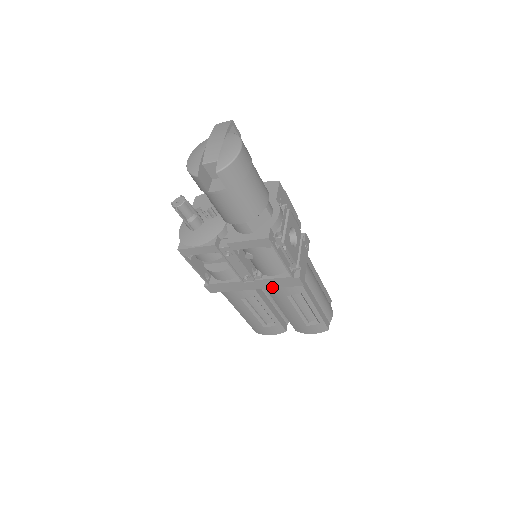
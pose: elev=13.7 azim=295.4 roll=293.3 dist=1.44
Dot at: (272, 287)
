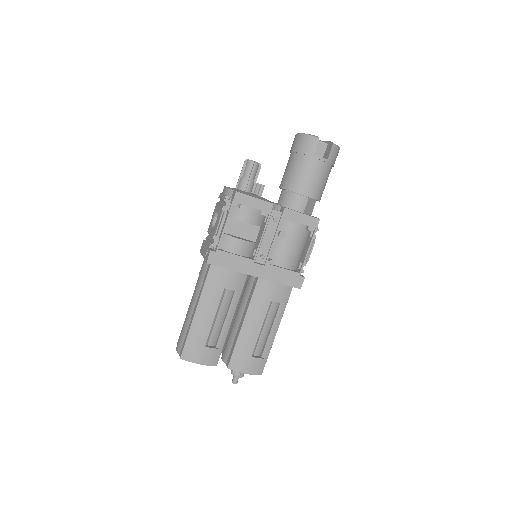
Dot at: (273, 280)
